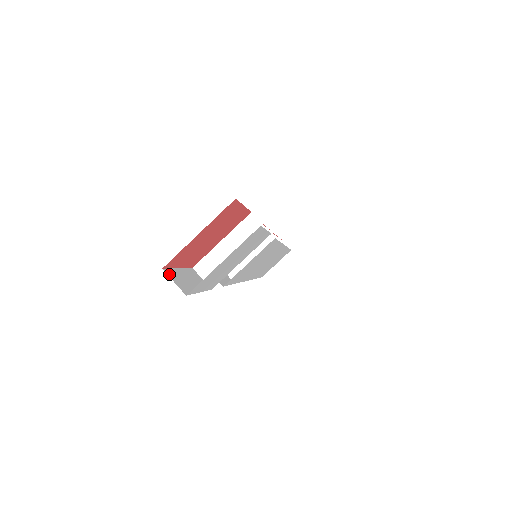
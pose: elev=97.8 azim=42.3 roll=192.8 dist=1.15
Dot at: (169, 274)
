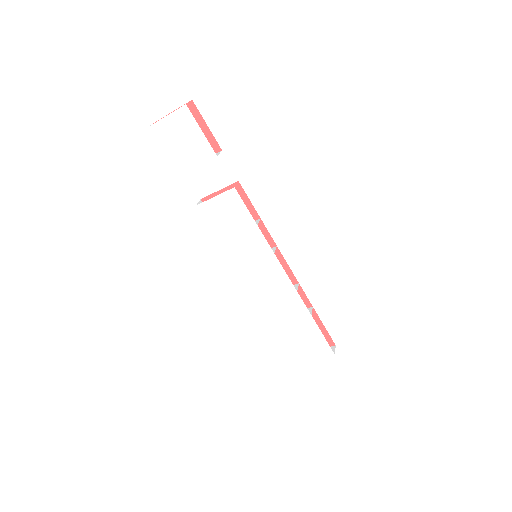
Dot at: occluded
